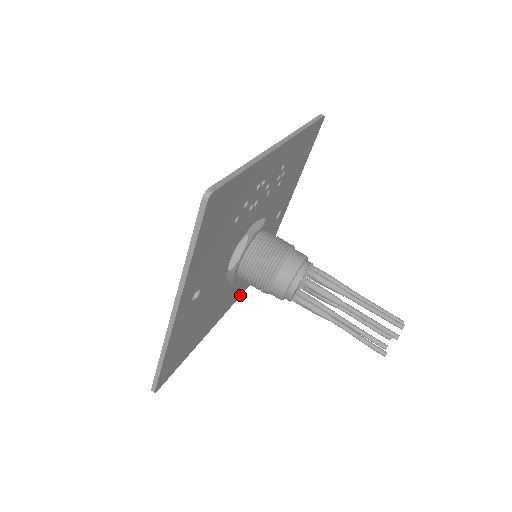
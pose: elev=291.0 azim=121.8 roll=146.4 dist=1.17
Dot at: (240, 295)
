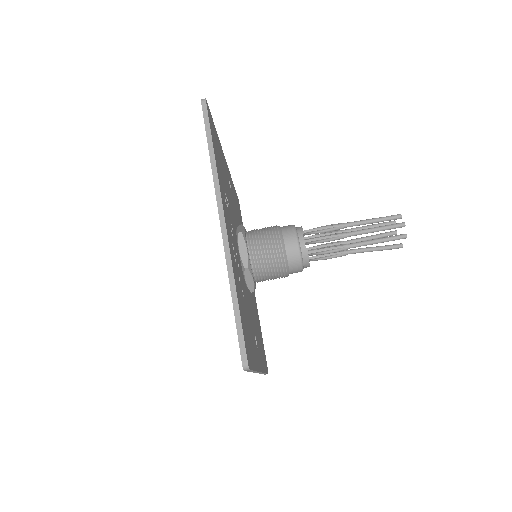
Dot at: occluded
